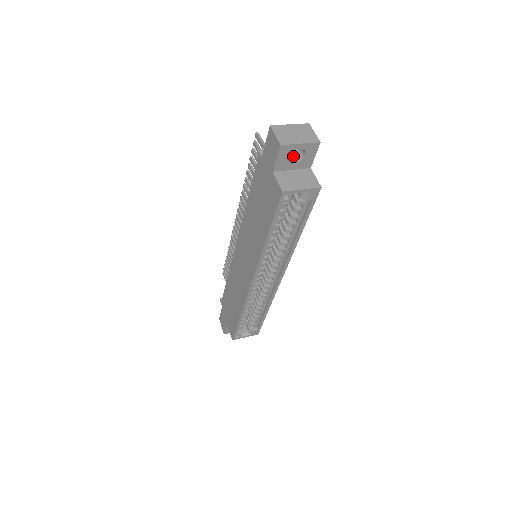
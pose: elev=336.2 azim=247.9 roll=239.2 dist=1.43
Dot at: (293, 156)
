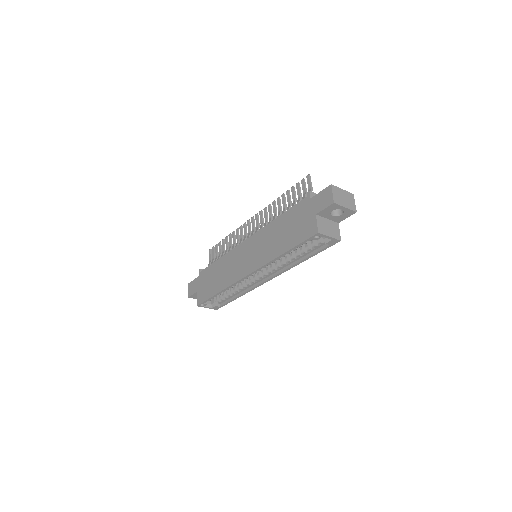
Dot at: (333, 210)
